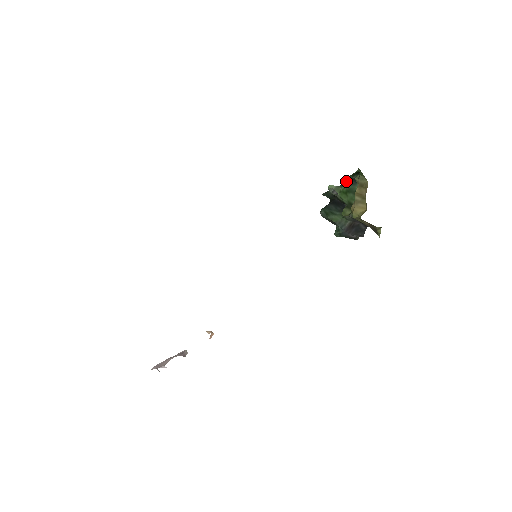
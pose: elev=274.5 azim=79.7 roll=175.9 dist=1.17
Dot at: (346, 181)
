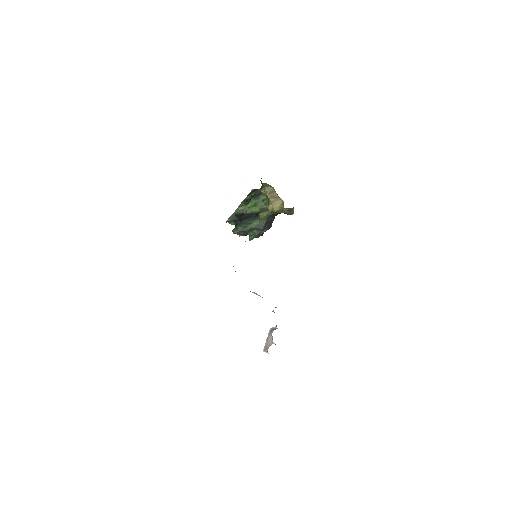
Dot at: (247, 201)
